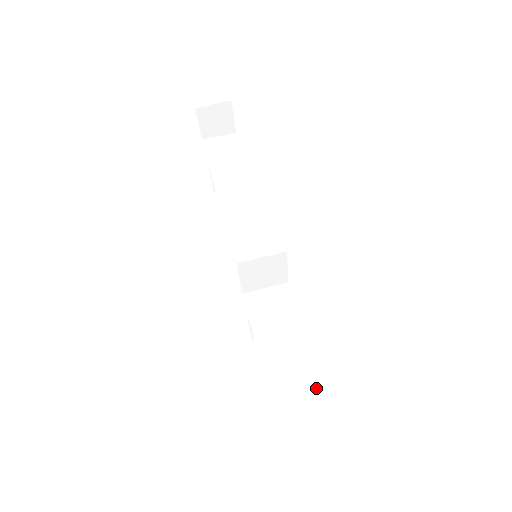
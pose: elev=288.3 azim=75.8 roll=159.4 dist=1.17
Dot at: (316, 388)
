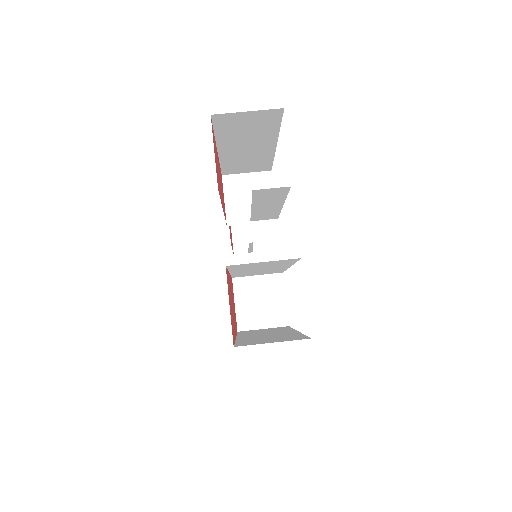
Dot at: (278, 192)
